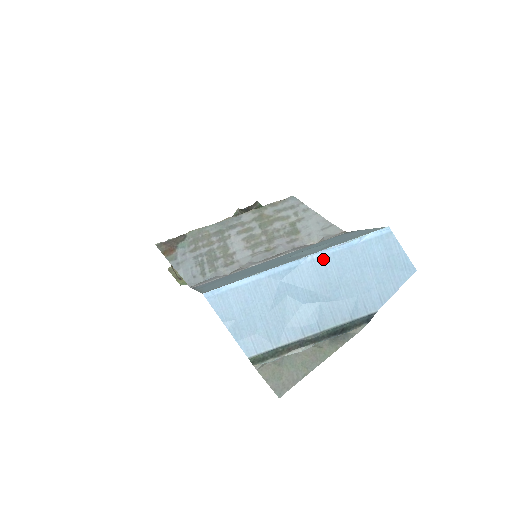
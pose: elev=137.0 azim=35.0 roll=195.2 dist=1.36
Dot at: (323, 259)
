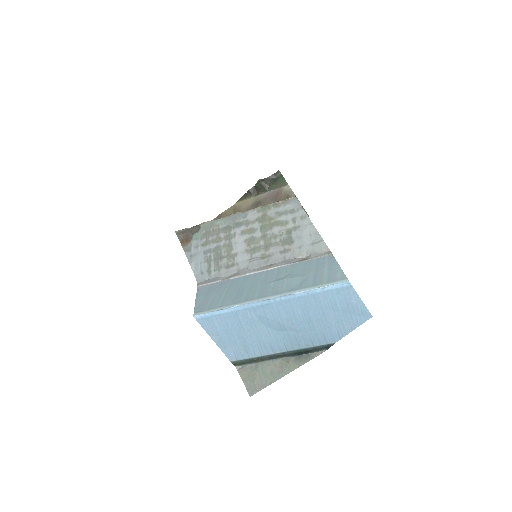
Dot at: (290, 301)
